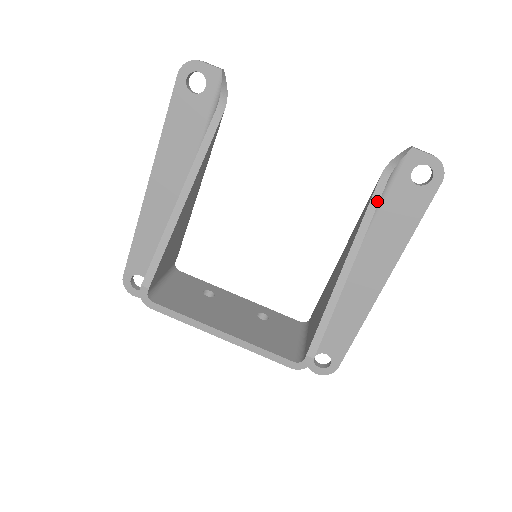
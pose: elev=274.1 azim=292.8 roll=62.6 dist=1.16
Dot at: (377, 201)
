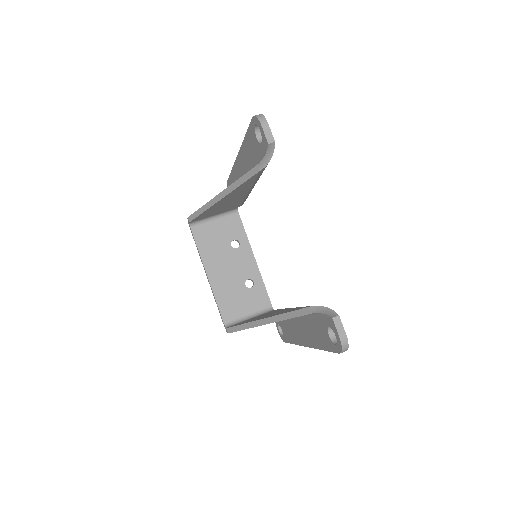
Dot at: (299, 315)
